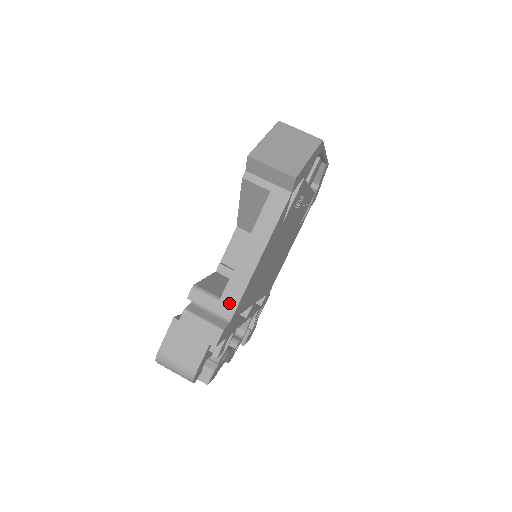
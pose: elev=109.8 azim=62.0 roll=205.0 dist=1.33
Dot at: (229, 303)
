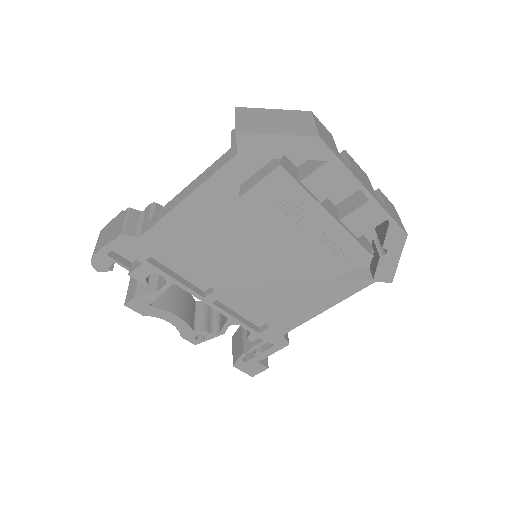
Dot at: (149, 224)
